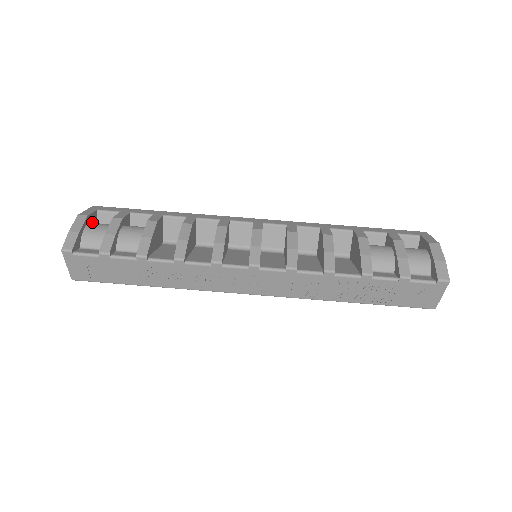
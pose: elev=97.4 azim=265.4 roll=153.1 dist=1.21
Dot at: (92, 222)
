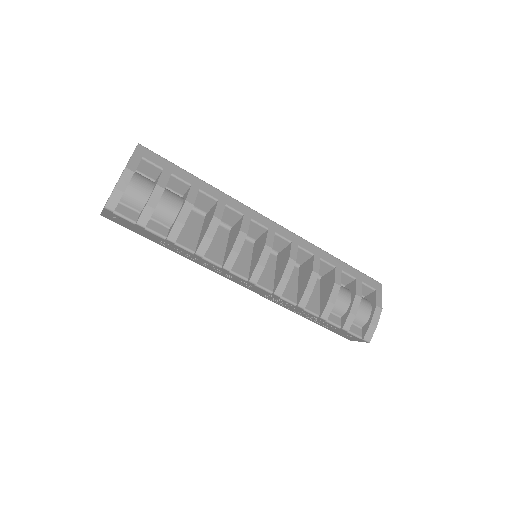
Dot at: occluded
